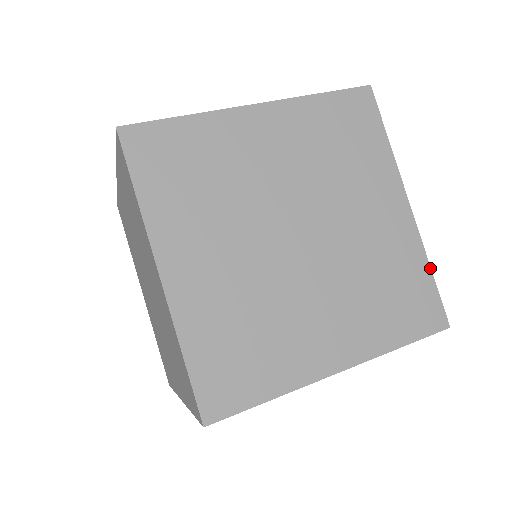
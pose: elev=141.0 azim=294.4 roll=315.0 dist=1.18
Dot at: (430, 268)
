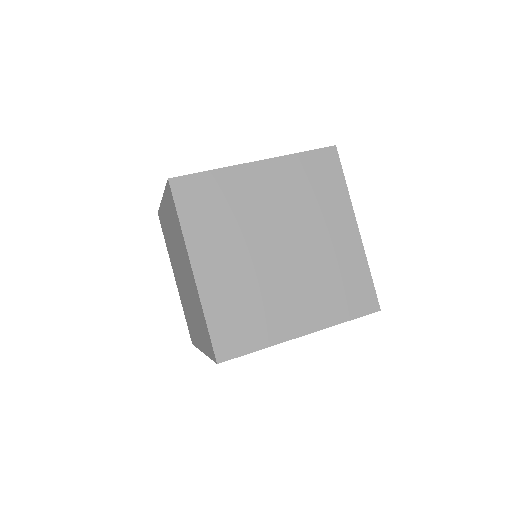
Dot at: (369, 271)
